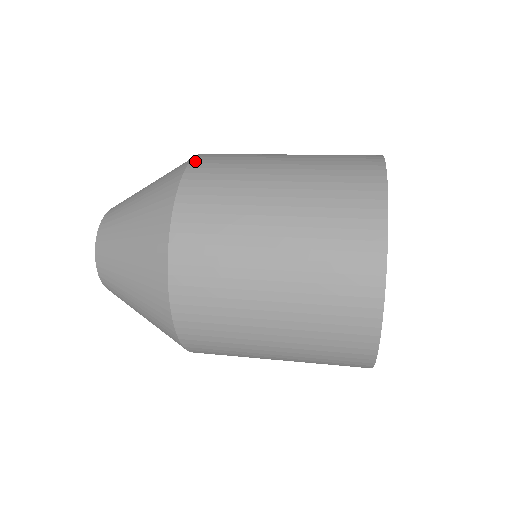
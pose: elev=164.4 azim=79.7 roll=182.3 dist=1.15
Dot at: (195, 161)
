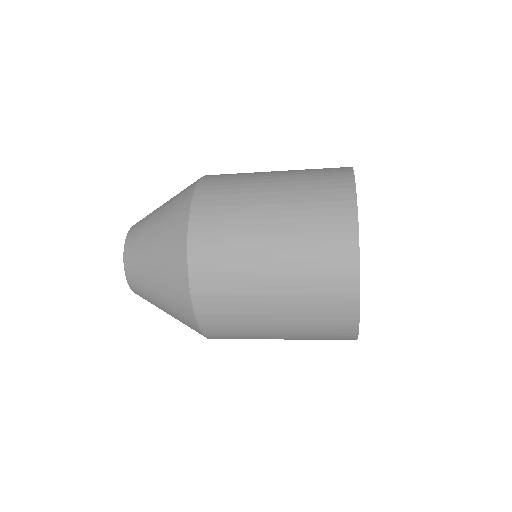
Dot at: (195, 204)
